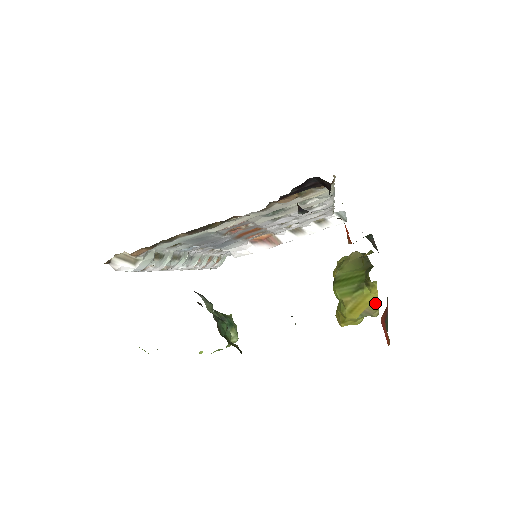
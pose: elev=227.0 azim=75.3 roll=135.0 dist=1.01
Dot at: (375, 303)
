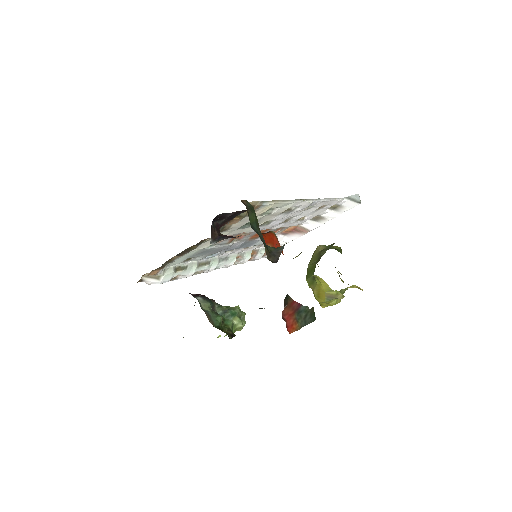
Dot at: (329, 290)
